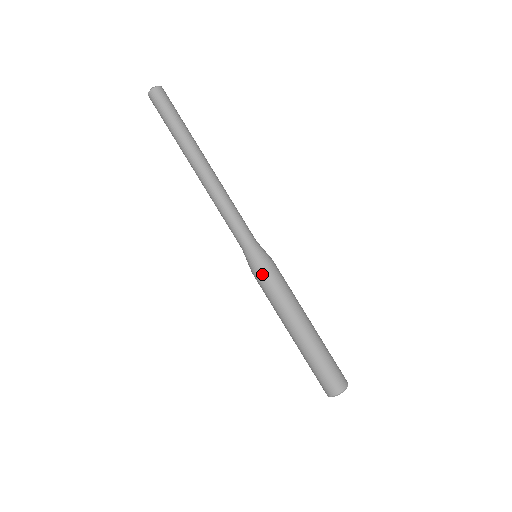
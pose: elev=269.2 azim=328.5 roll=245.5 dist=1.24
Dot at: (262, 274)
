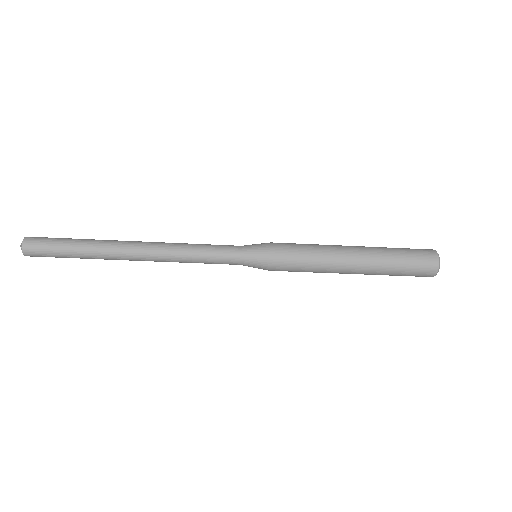
Dot at: occluded
